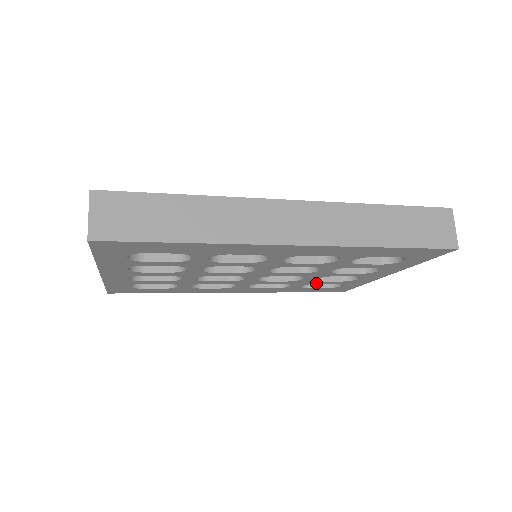
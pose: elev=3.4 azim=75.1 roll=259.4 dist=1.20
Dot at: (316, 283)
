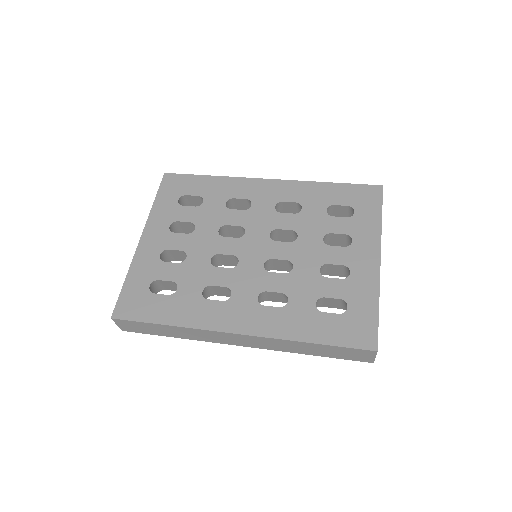
Dot at: occluded
